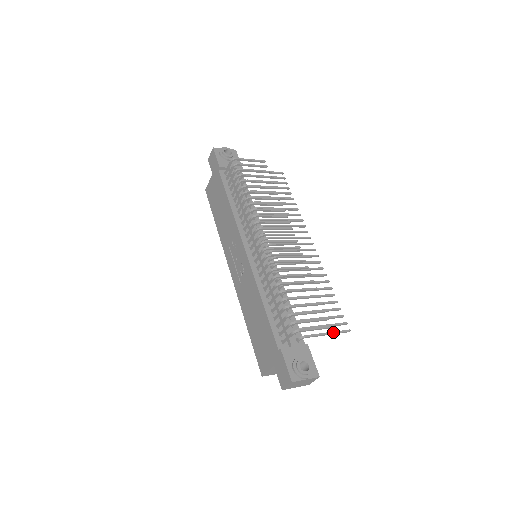
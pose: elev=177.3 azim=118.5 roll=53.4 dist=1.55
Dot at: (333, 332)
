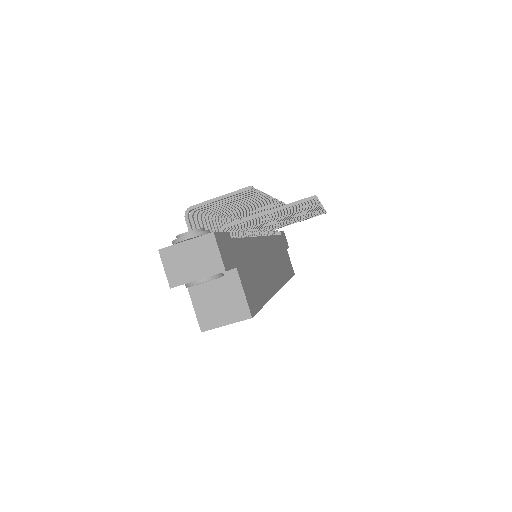
Dot at: (278, 207)
